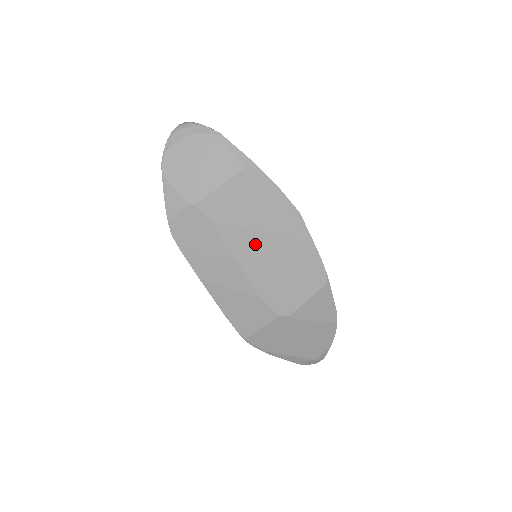
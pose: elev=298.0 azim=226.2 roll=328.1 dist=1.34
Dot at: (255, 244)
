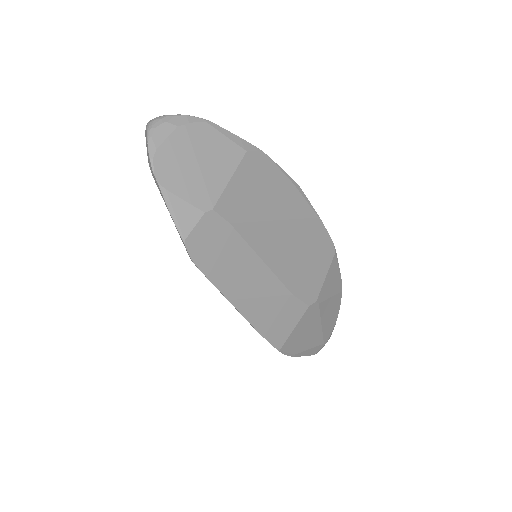
Dot at: (274, 235)
